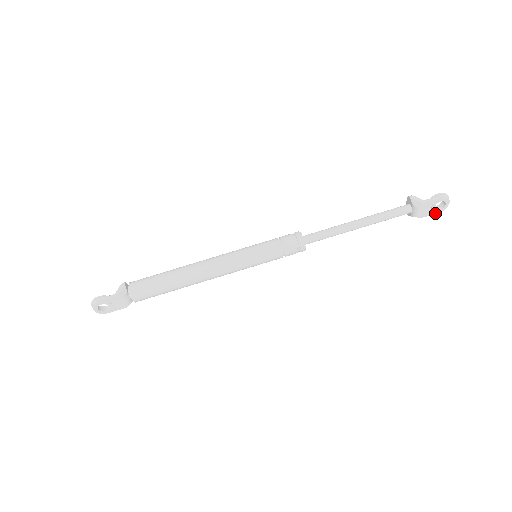
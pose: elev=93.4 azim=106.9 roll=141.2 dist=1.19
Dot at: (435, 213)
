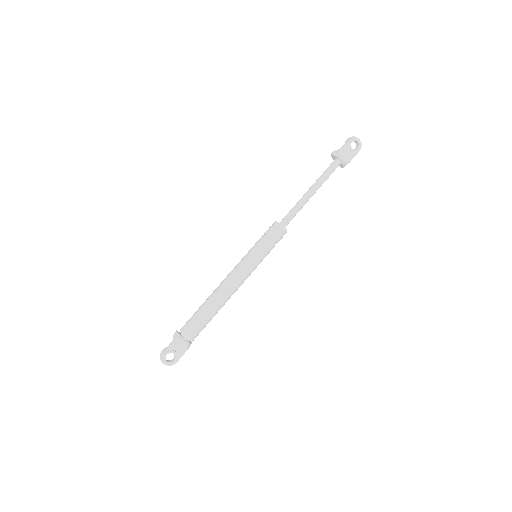
Dot at: (357, 153)
